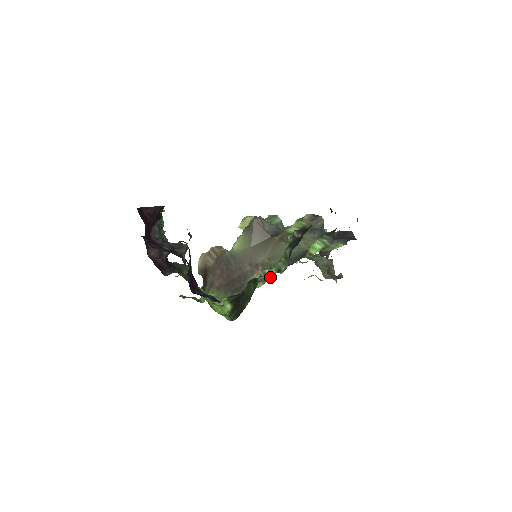
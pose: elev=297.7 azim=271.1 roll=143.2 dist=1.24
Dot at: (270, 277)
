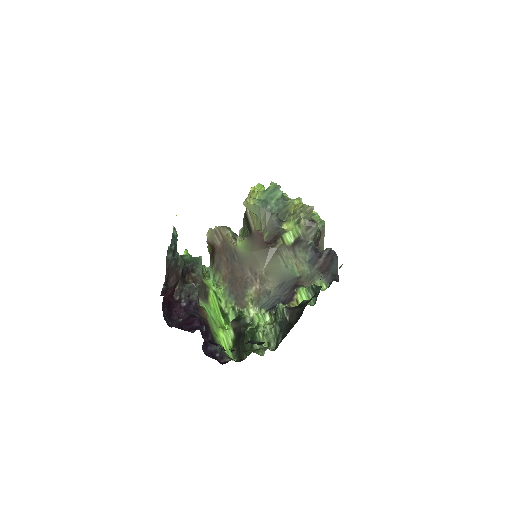
Dot at: (264, 312)
